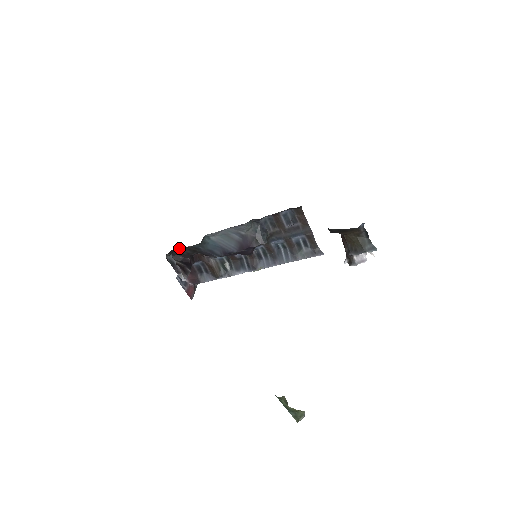
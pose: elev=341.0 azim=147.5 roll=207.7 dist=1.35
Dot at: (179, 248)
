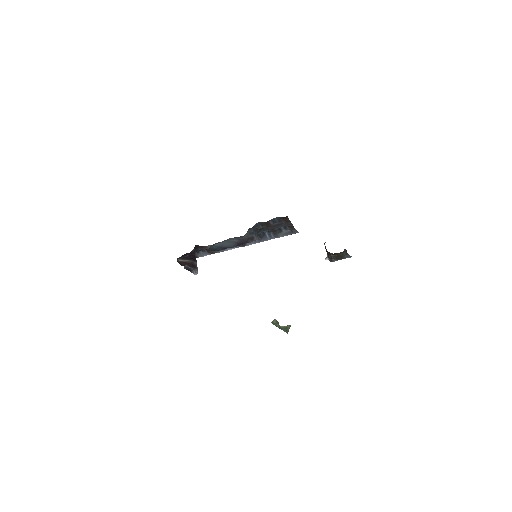
Dot at: (187, 253)
